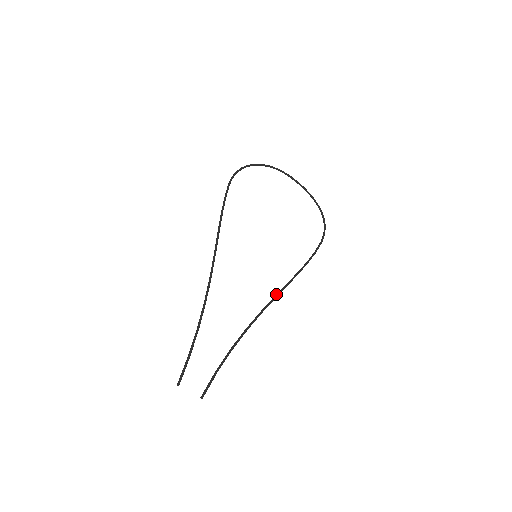
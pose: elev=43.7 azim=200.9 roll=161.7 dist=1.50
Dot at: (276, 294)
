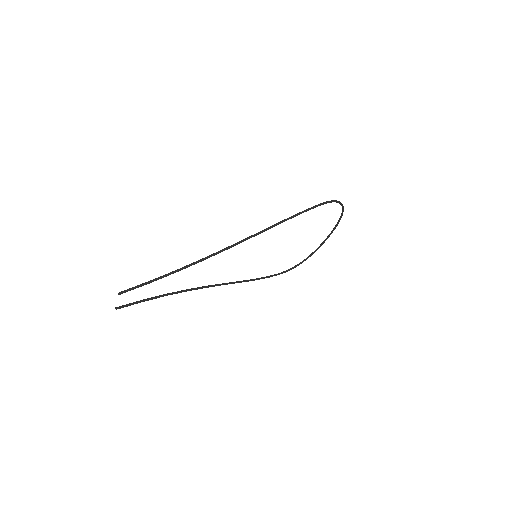
Dot at: (226, 283)
